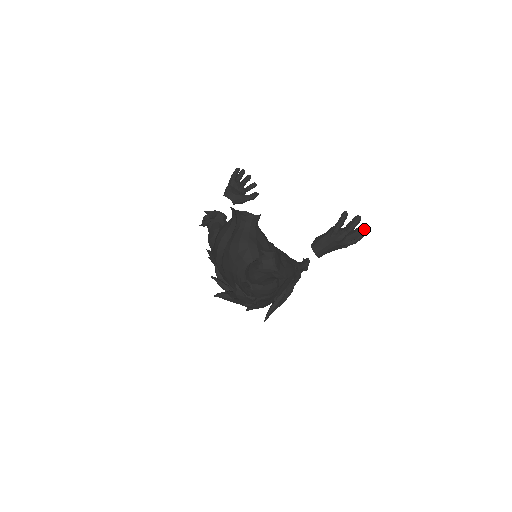
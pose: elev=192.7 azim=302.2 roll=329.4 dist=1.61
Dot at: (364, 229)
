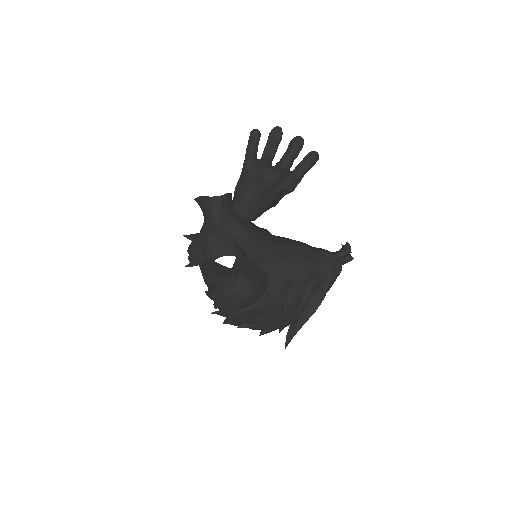
Dot at: (295, 146)
